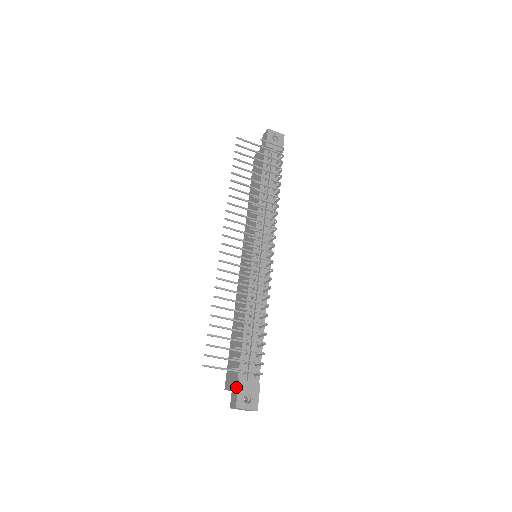
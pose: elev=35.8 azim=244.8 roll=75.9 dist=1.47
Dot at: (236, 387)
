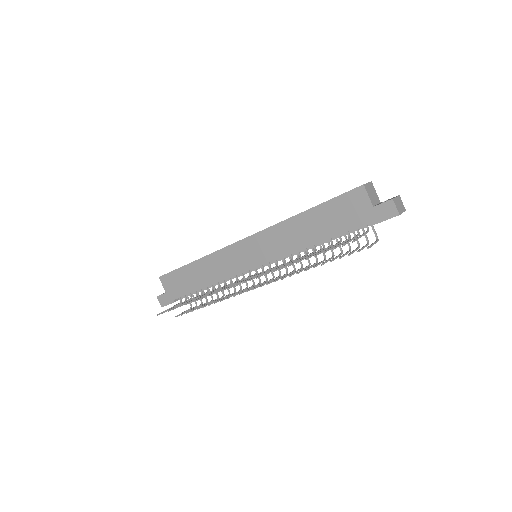
Dot at: (169, 301)
